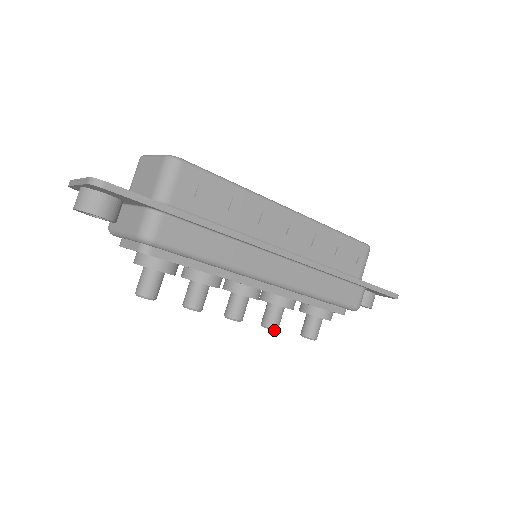
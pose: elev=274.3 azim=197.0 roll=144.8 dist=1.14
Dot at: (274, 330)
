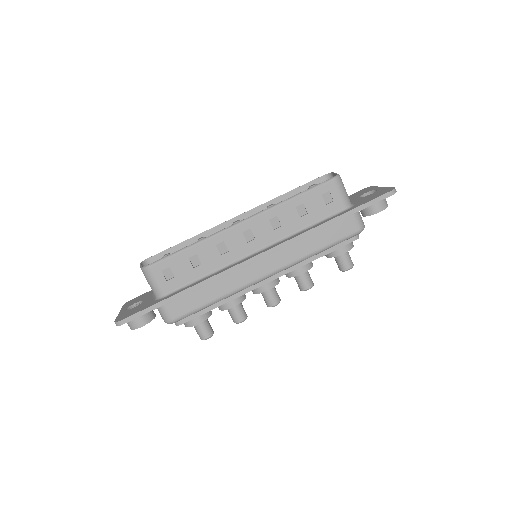
Dot at: occluded
